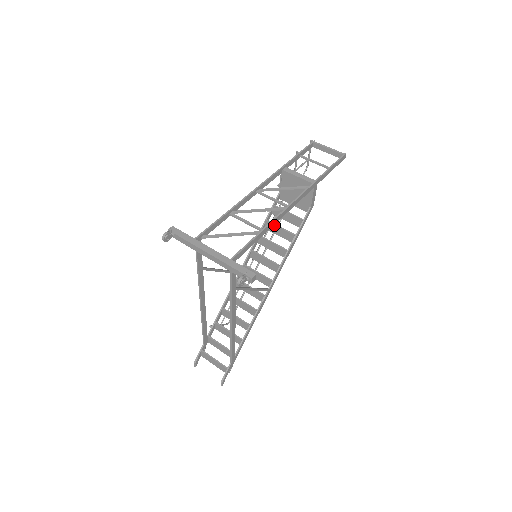
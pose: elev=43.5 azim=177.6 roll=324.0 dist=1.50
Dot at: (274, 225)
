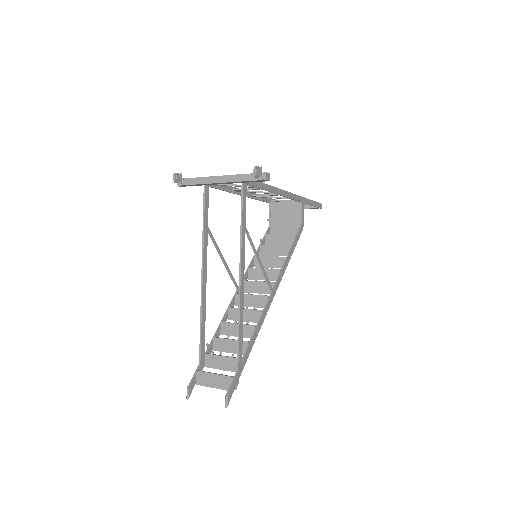
Dot at: (269, 245)
